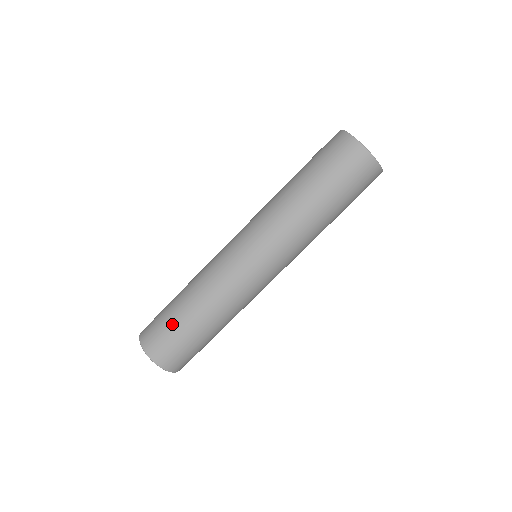
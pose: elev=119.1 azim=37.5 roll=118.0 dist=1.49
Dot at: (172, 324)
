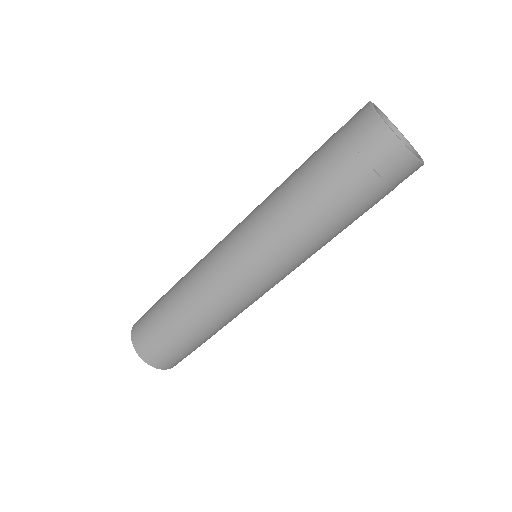
Dot at: (156, 315)
